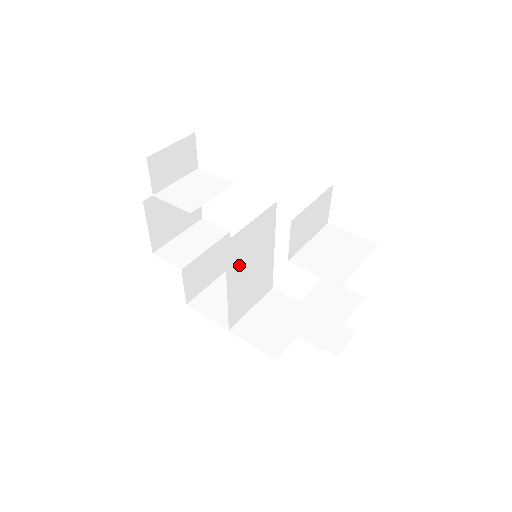
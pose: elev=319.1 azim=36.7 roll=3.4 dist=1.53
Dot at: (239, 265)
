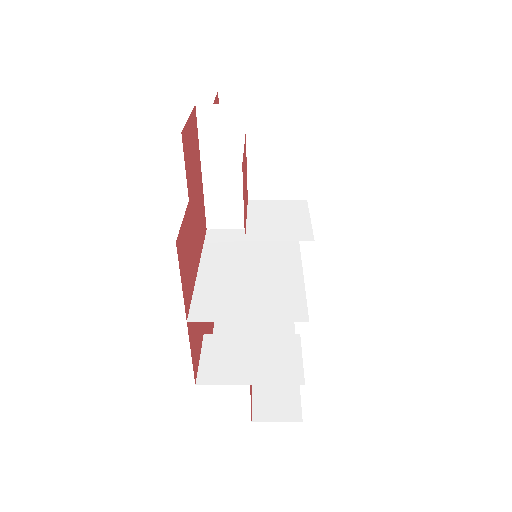
Dot at: (226, 256)
